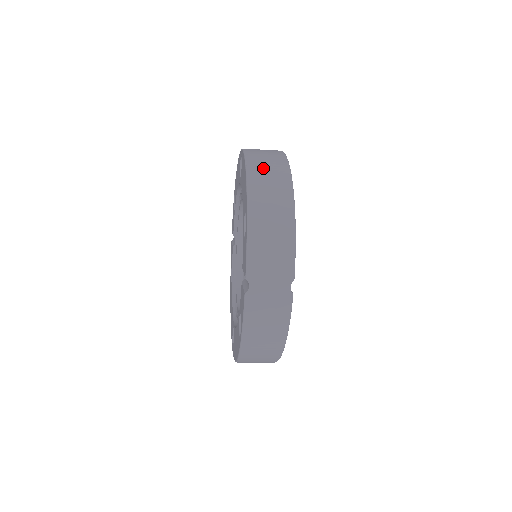
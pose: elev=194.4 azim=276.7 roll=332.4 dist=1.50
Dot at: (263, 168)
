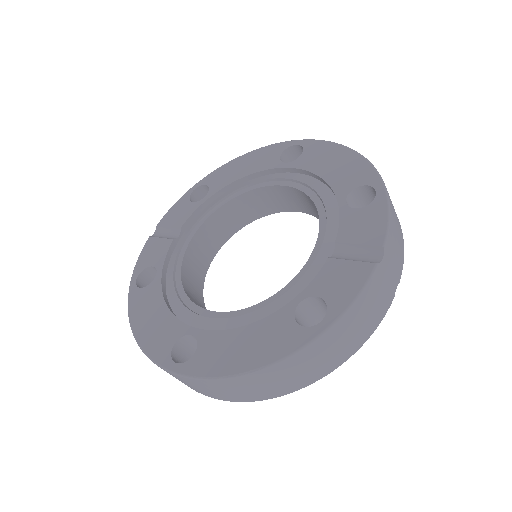
Dot at: occluded
